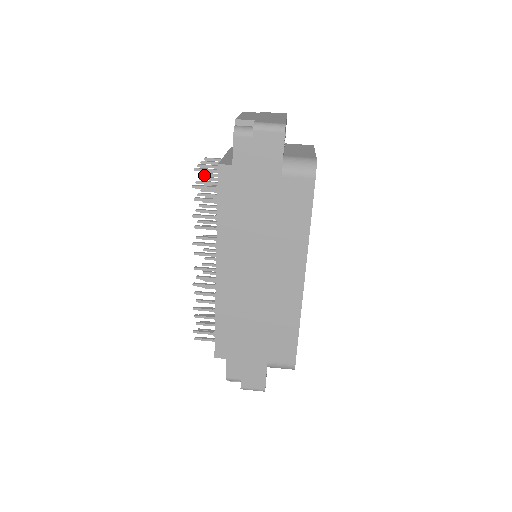
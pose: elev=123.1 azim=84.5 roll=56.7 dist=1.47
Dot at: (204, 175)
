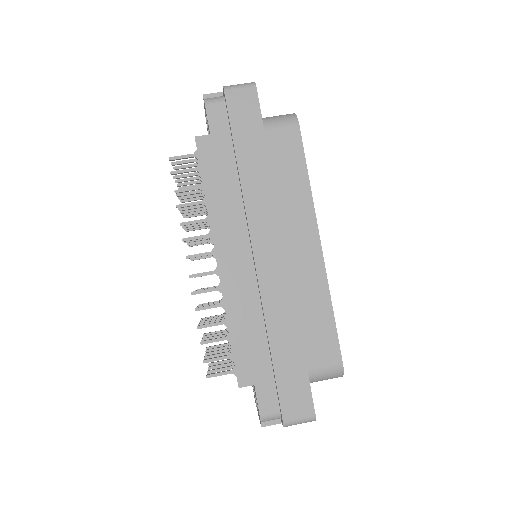
Dot at: (179, 185)
